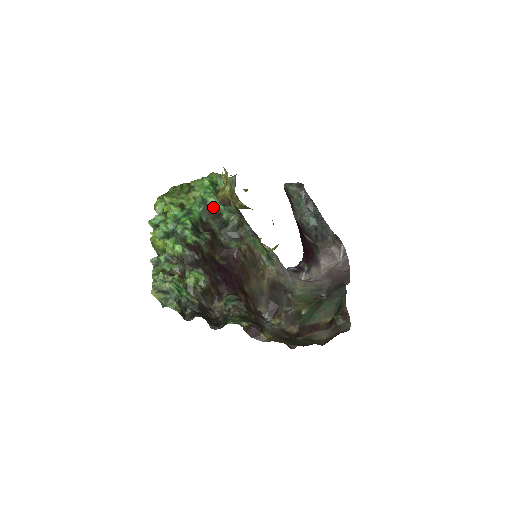
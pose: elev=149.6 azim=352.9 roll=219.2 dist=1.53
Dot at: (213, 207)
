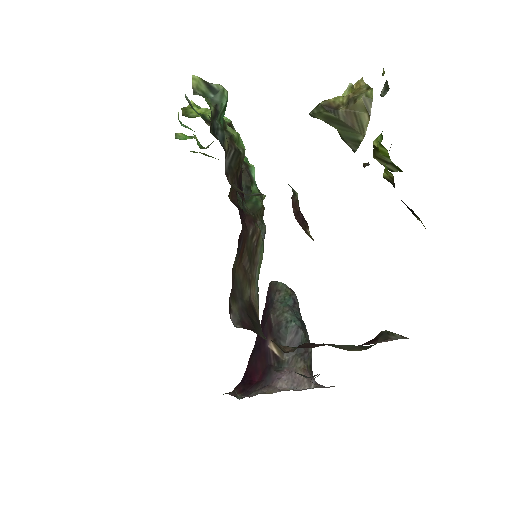
Dot at: (249, 171)
